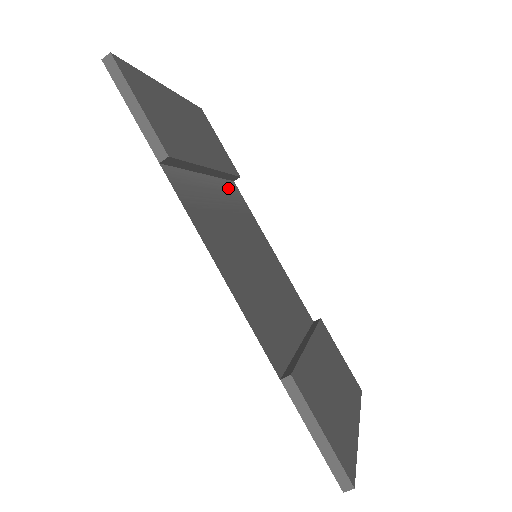
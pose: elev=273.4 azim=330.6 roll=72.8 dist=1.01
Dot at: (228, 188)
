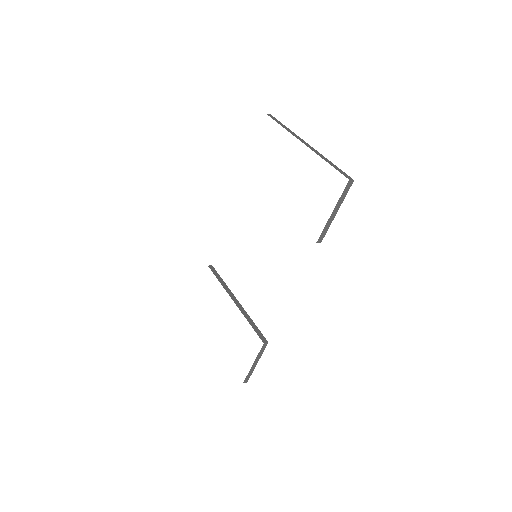
Dot at: occluded
